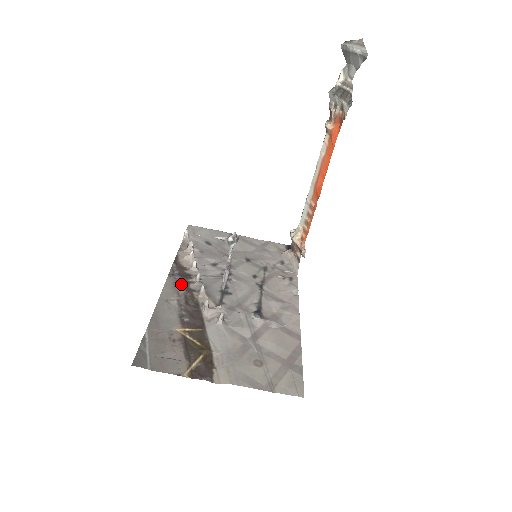
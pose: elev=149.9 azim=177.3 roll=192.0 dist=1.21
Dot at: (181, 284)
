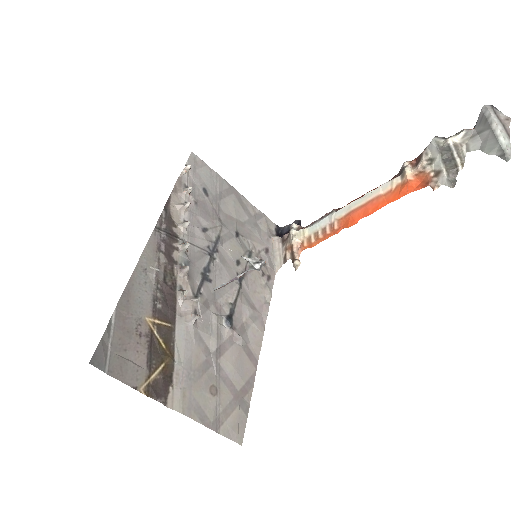
Dot at: (165, 248)
